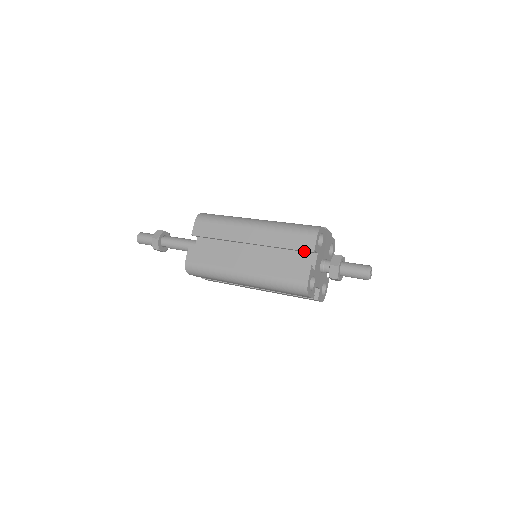
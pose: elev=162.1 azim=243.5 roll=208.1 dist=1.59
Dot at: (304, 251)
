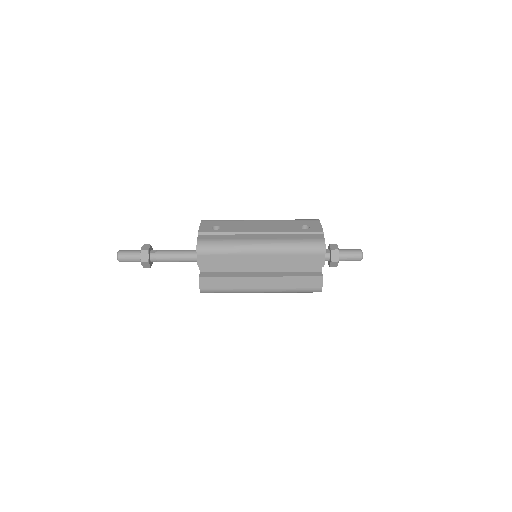
Dot at: (315, 266)
